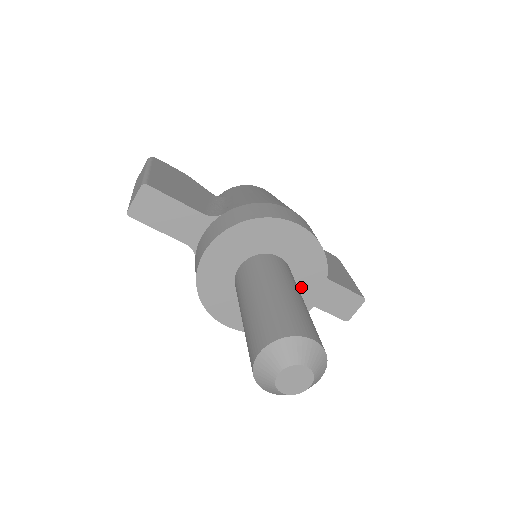
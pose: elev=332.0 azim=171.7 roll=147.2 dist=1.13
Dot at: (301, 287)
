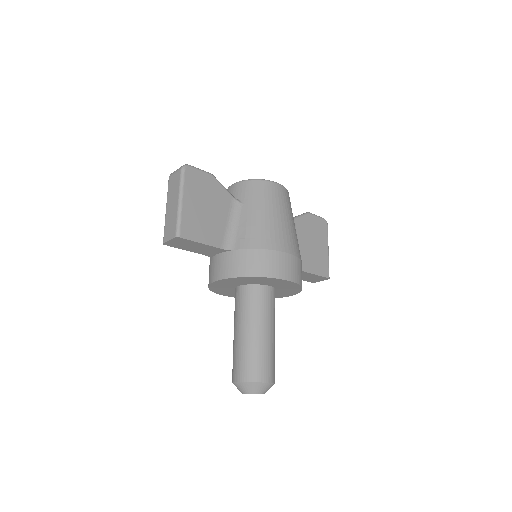
Dot at: (281, 292)
